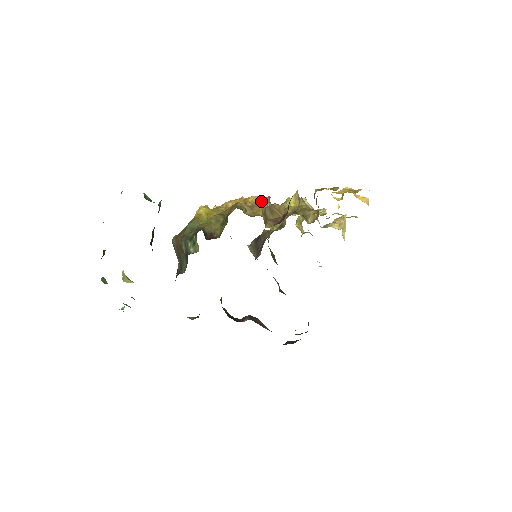
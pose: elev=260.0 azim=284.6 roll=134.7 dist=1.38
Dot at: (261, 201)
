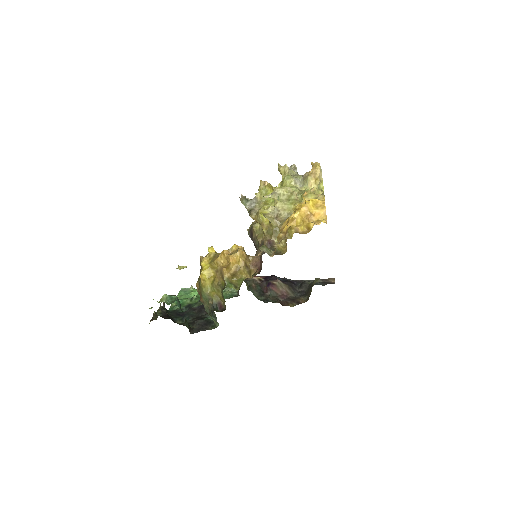
Dot at: (239, 258)
